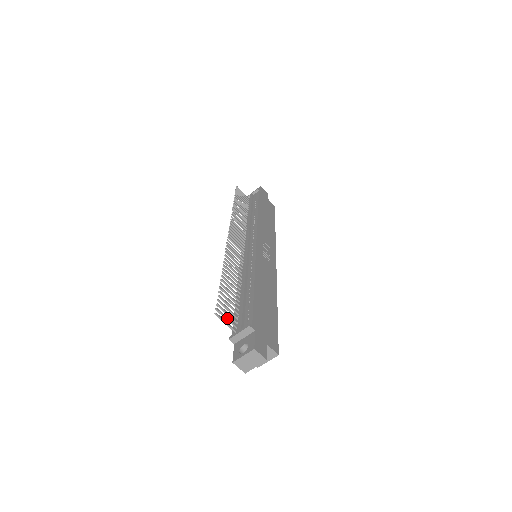
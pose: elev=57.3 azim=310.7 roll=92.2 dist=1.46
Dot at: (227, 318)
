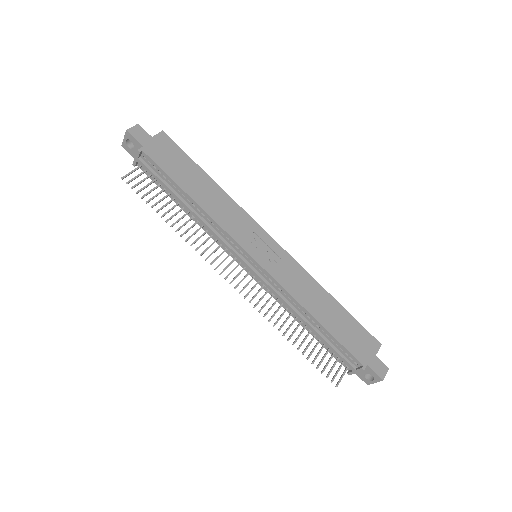
Dot at: occluded
